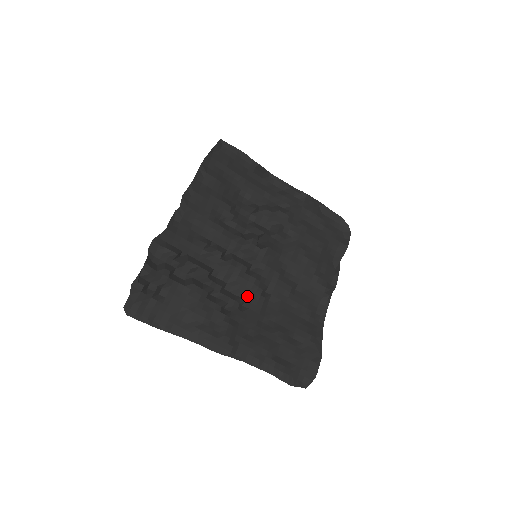
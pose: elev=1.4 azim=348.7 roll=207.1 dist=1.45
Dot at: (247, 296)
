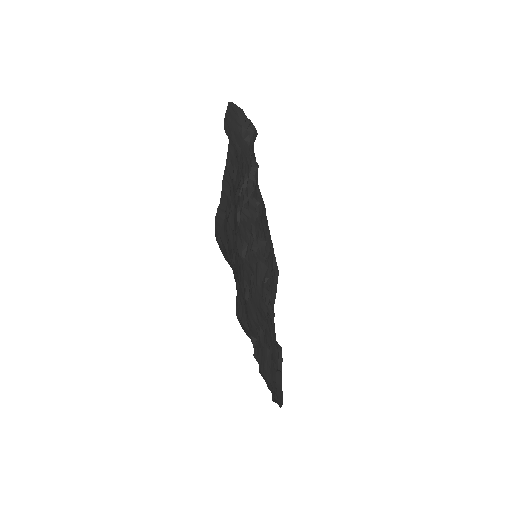
Dot at: (242, 224)
